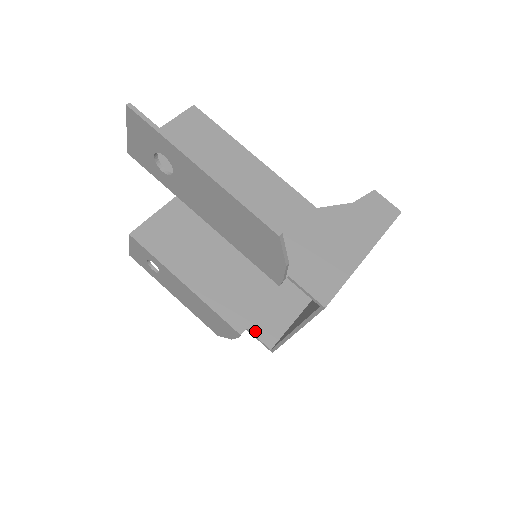
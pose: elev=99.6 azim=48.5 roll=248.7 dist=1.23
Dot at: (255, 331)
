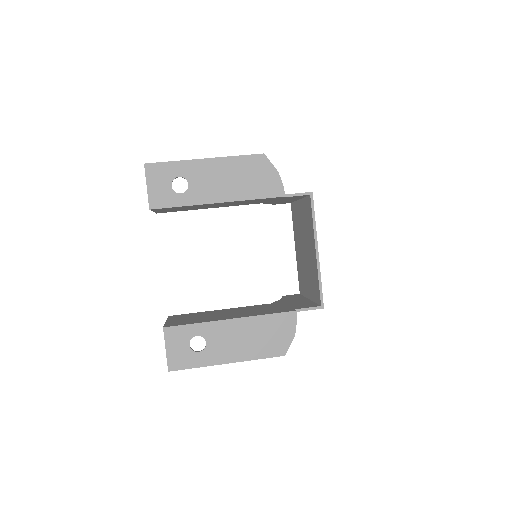
Dot at: (301, 308)
